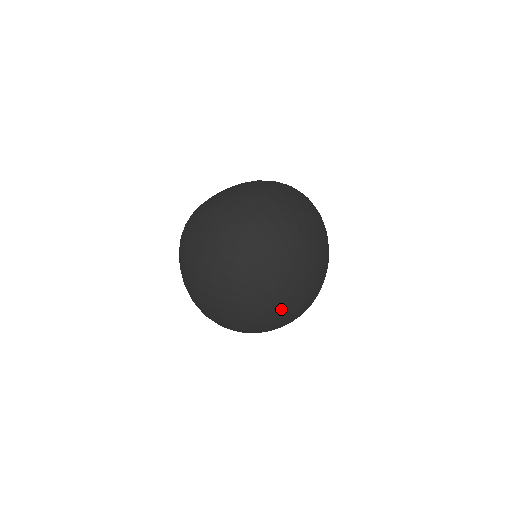
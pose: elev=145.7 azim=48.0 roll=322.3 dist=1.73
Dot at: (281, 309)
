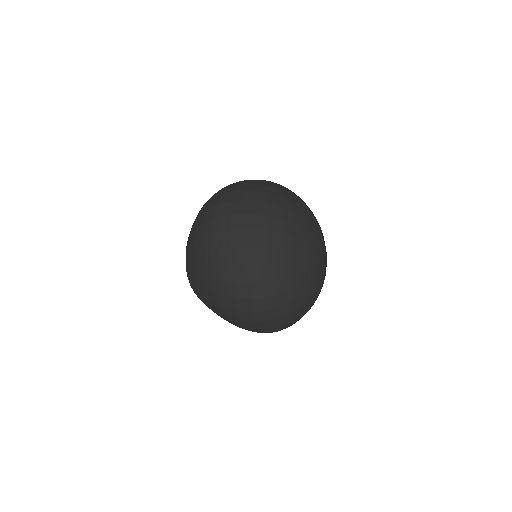
Dot at: (324, 262)
